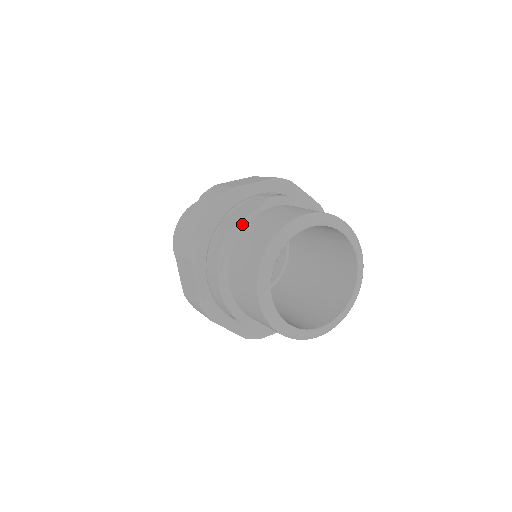
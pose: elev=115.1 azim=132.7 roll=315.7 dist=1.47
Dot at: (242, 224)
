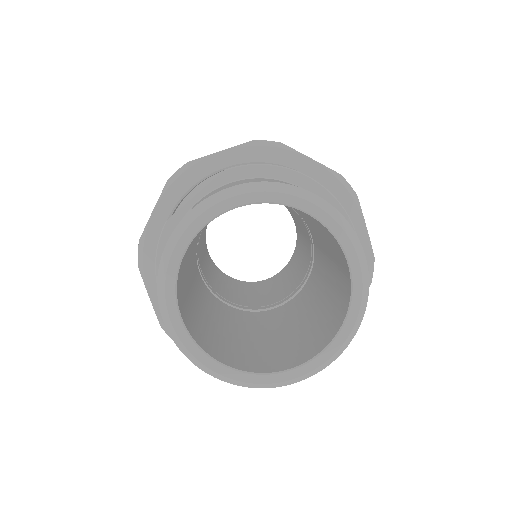
Dot at: (184, 212)
